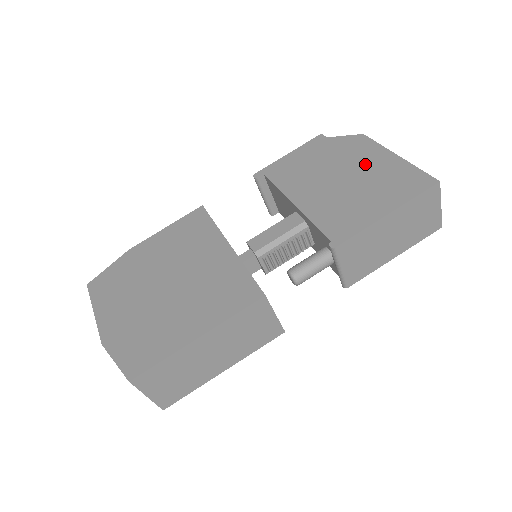
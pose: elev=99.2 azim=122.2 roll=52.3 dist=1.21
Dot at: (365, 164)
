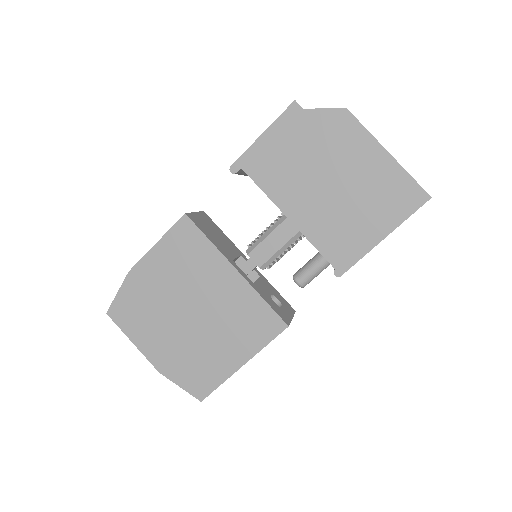
Dot at: (355, 164)
